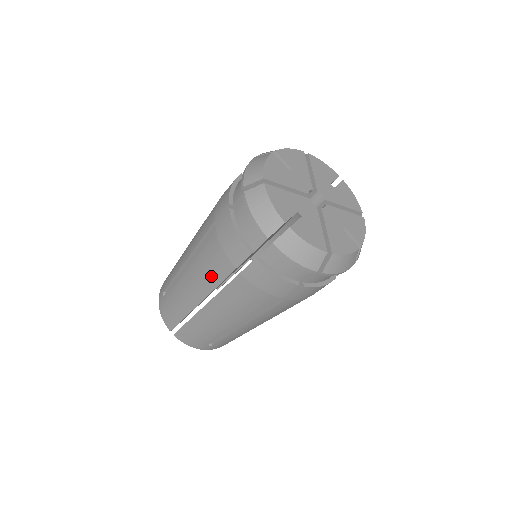
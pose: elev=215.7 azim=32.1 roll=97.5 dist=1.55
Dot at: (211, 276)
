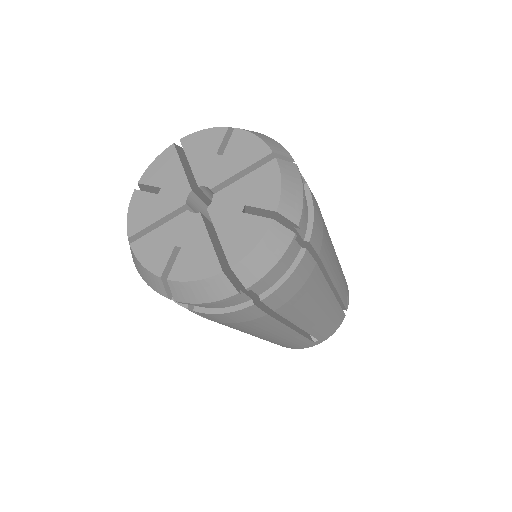
Dot at: occluded
